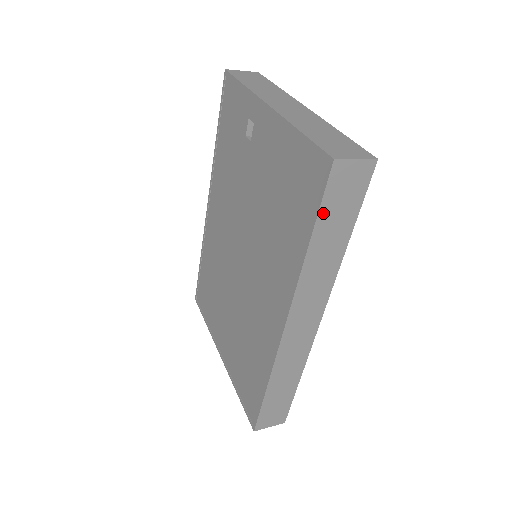
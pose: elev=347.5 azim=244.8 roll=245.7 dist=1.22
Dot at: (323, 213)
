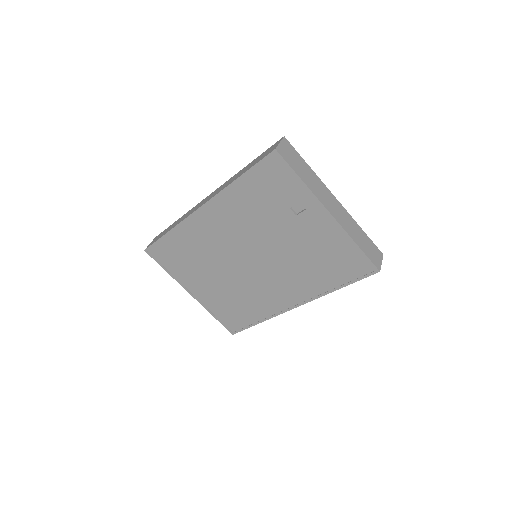
Dot at: (355, 280)
